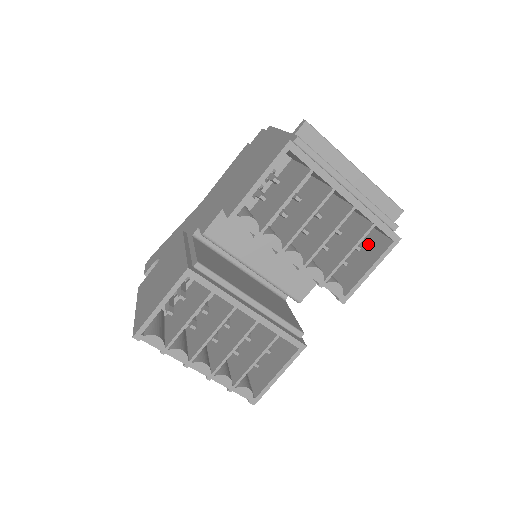
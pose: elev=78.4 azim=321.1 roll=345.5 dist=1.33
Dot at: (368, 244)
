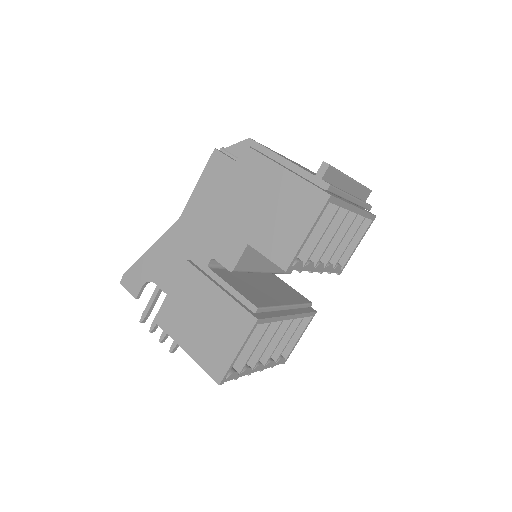
Dot at: occluded
